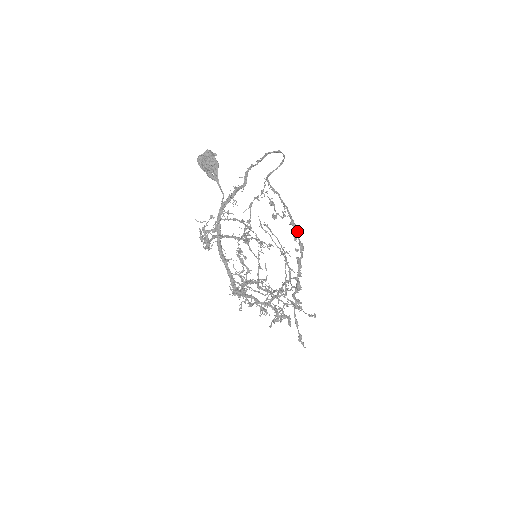
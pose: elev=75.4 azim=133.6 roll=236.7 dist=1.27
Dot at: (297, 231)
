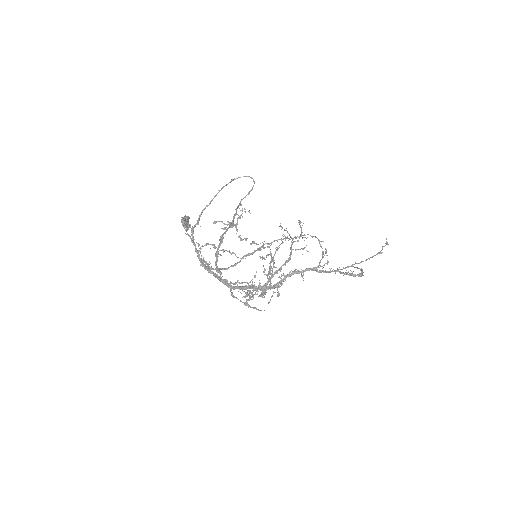
Dot at: (225, 231)
